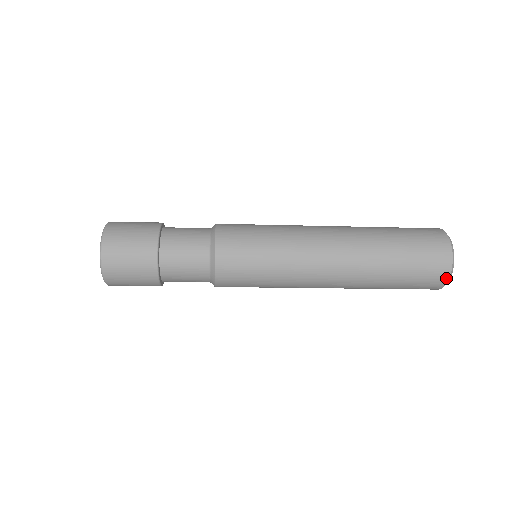
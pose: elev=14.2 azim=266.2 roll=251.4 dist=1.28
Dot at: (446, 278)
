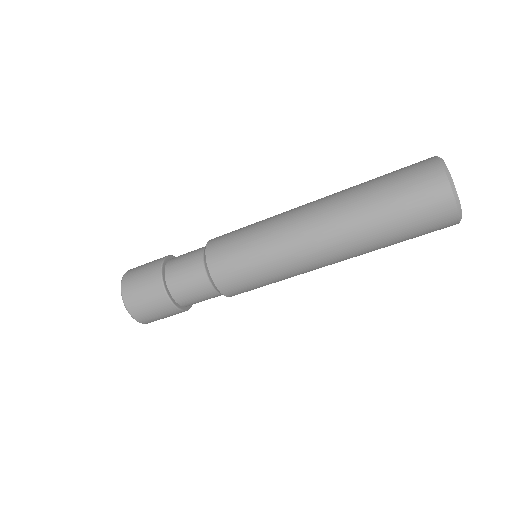
Dot at: (455, 214)
